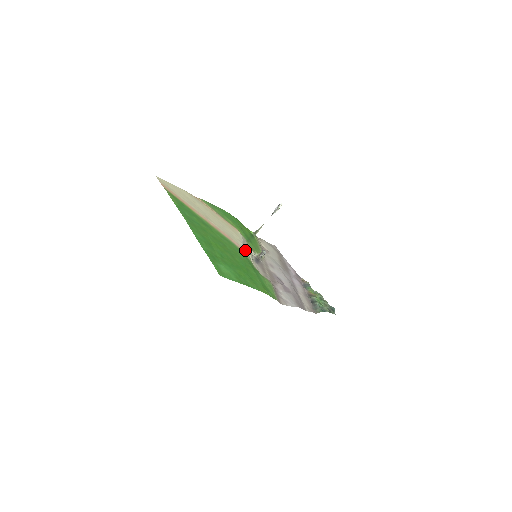
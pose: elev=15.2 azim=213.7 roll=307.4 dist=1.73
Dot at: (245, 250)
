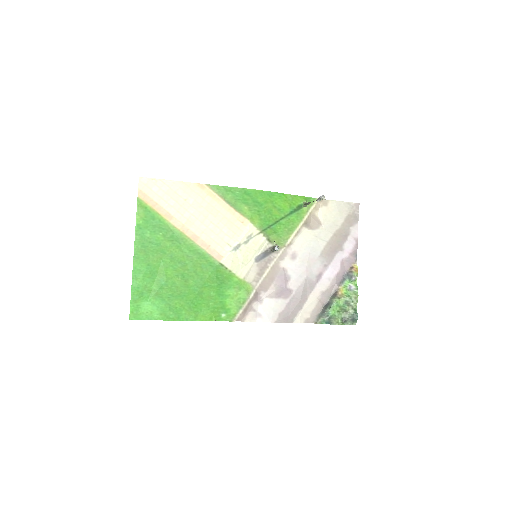
Dot at: (228, 259)
